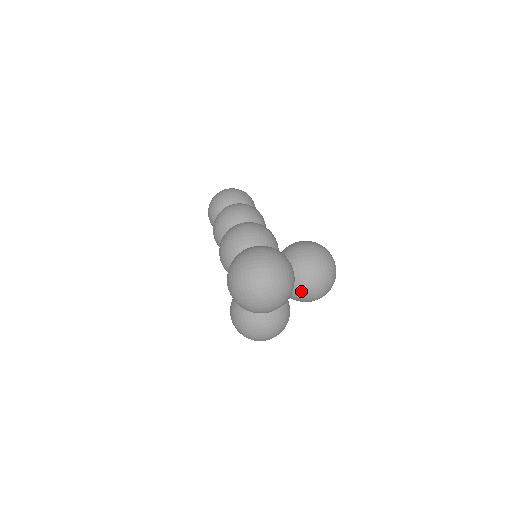
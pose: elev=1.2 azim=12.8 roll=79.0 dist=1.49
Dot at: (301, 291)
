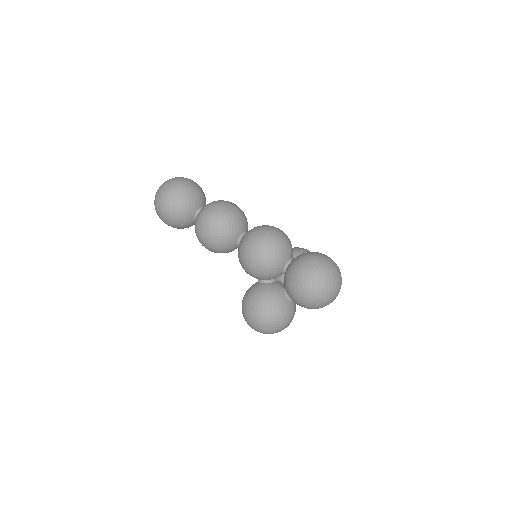
Dot at: occluded
